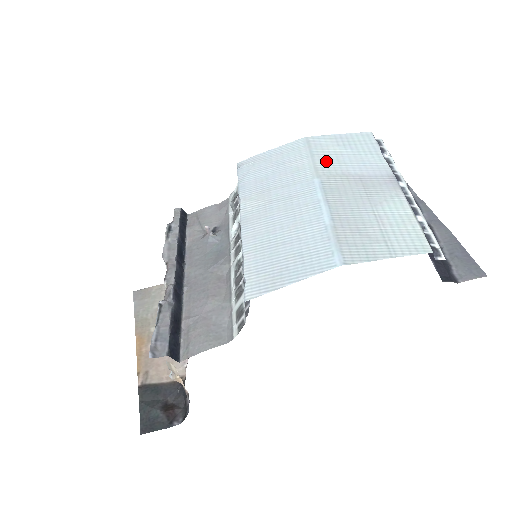
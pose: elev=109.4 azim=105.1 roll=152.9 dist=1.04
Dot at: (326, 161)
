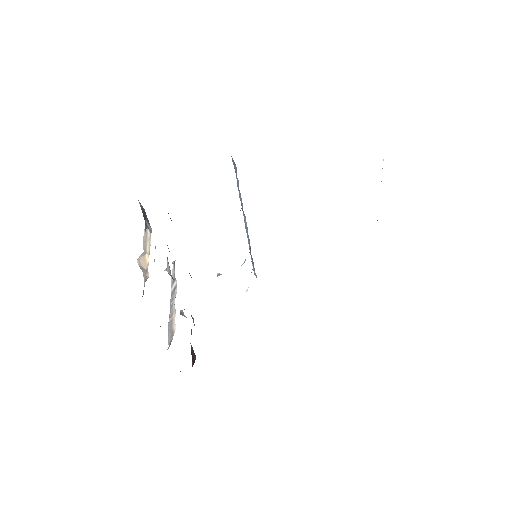
Dot at: occluded
